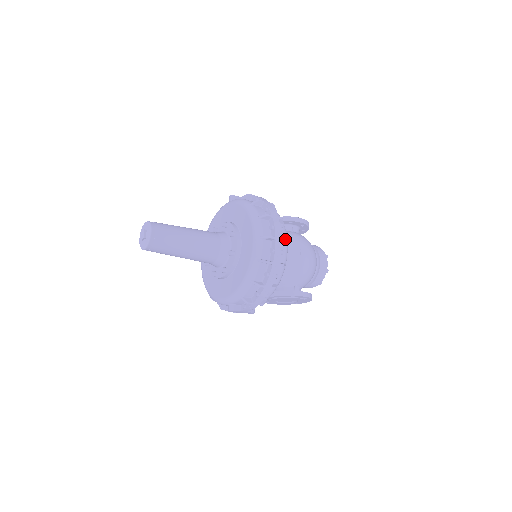
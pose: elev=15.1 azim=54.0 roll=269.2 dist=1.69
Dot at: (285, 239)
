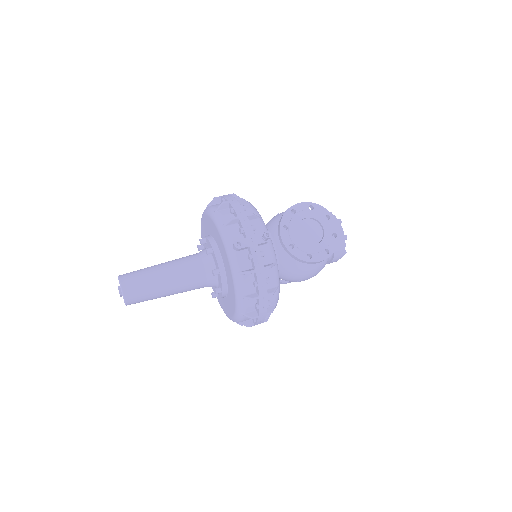
Dot at: occluded
